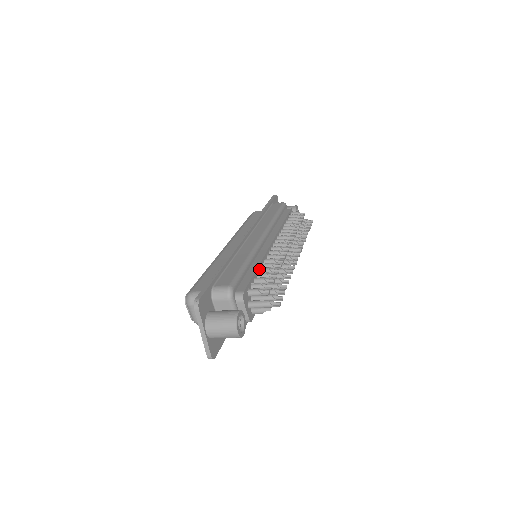
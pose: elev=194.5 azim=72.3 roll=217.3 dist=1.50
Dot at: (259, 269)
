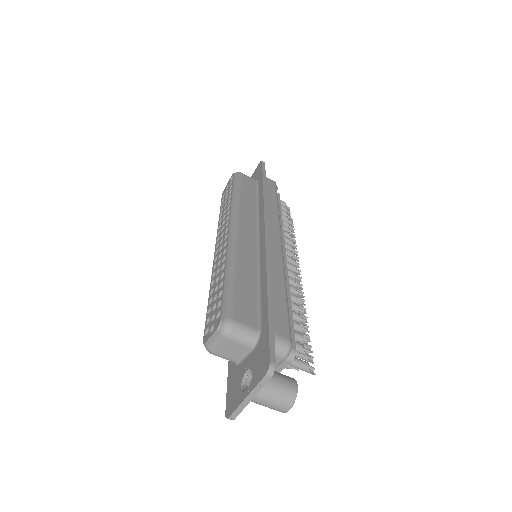
Dot at: (288, 302)
